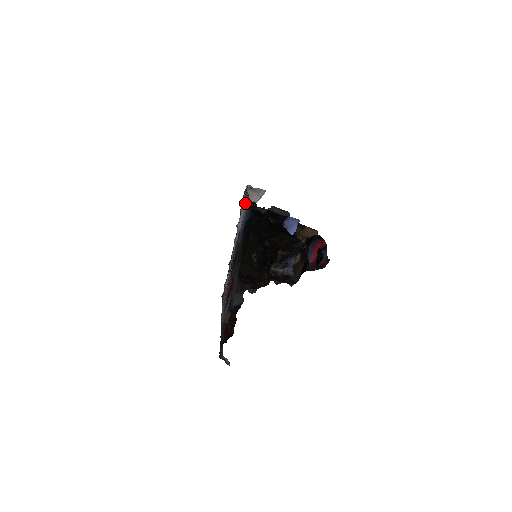
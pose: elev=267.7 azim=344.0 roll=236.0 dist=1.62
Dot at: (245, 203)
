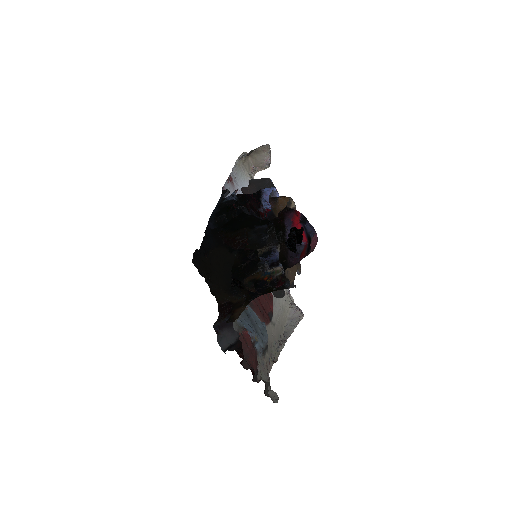
Dot at: (235, 186)
